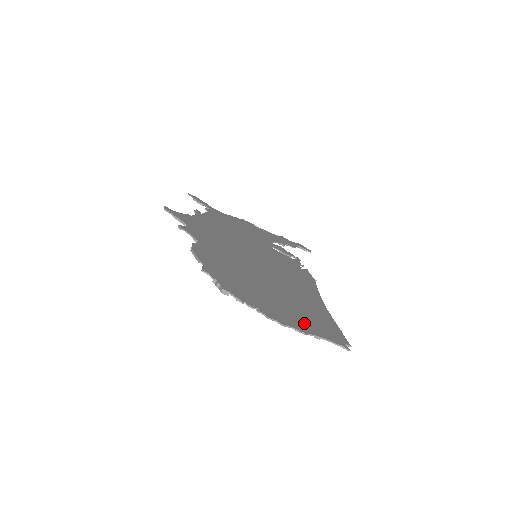
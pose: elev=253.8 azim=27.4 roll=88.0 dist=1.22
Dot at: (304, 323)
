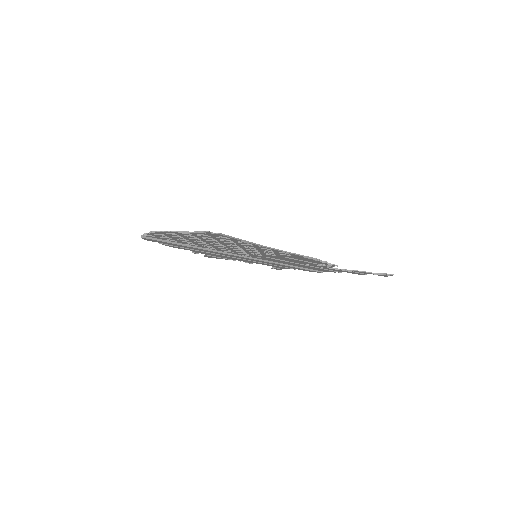
Dot at: occluded
